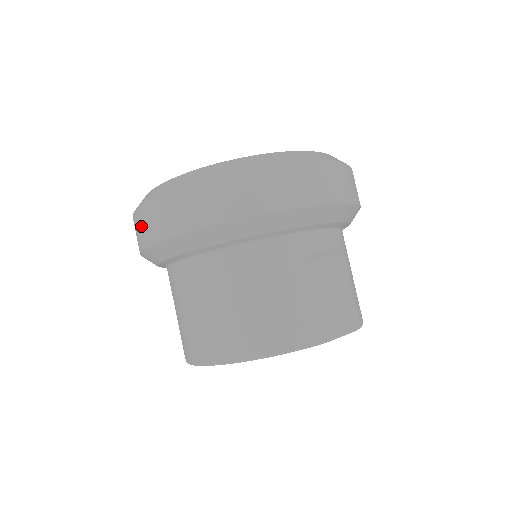
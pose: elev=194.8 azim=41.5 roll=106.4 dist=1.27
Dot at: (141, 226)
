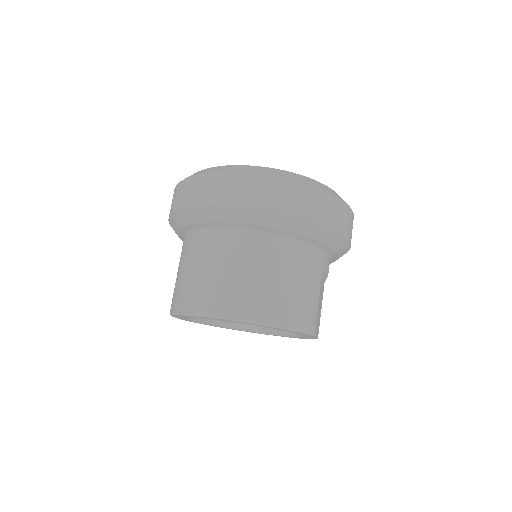
Dot at: (222, 186)
